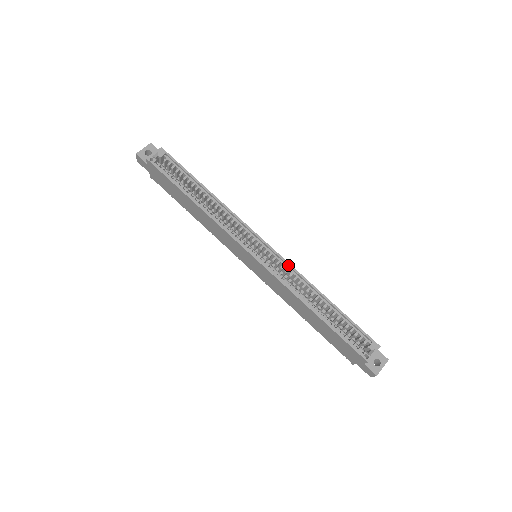
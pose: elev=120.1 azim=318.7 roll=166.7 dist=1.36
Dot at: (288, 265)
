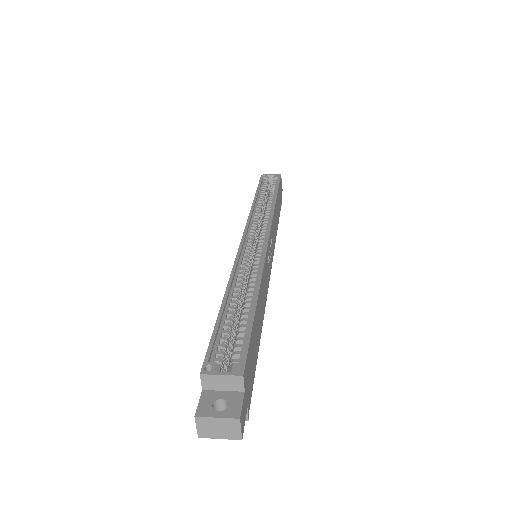
Dot at: (263, 256)
